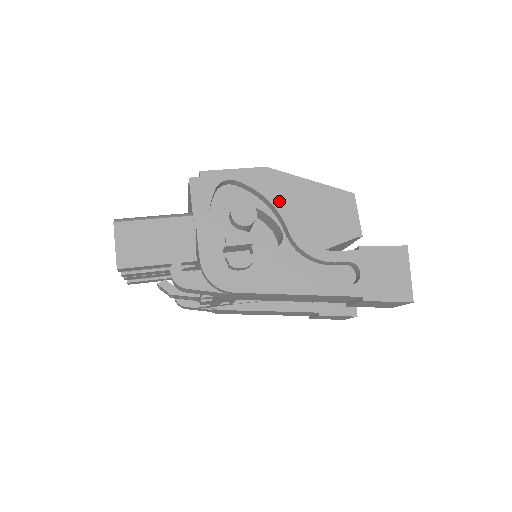
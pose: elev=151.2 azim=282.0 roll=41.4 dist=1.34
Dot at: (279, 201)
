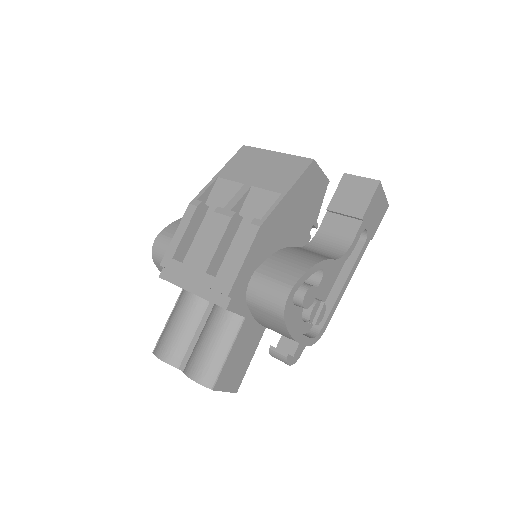
Dot at: (321, 263)
